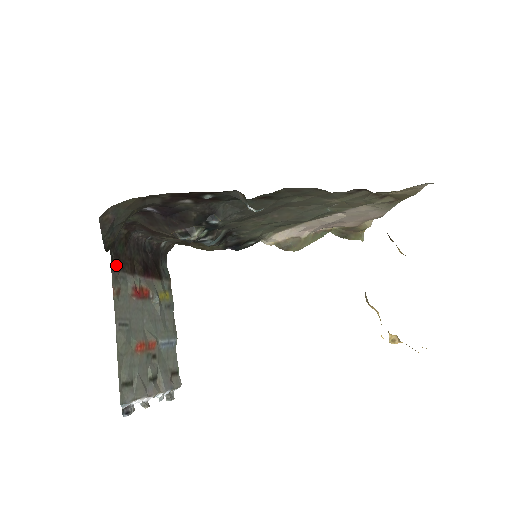
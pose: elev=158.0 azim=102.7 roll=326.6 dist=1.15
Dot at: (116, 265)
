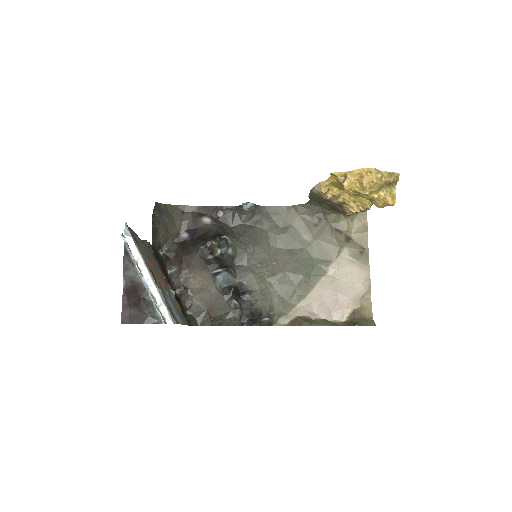
Dot at: (153, 250)
